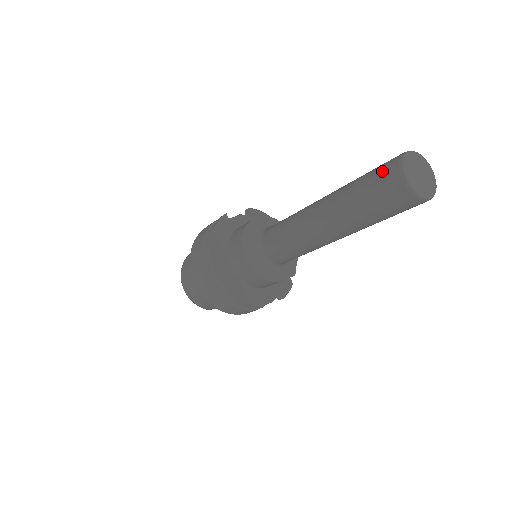
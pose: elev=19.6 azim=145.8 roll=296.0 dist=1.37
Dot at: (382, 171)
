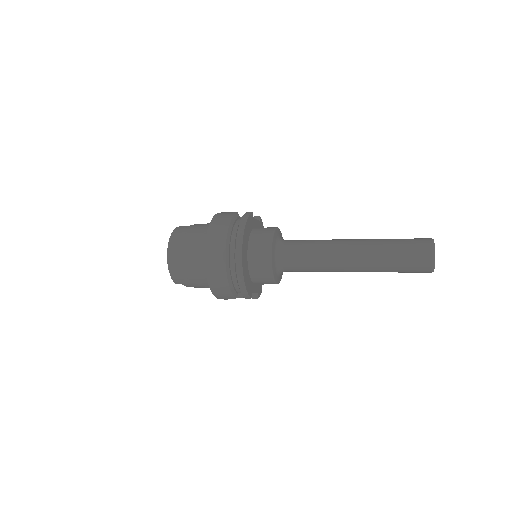
Dot at: (418, 243)
